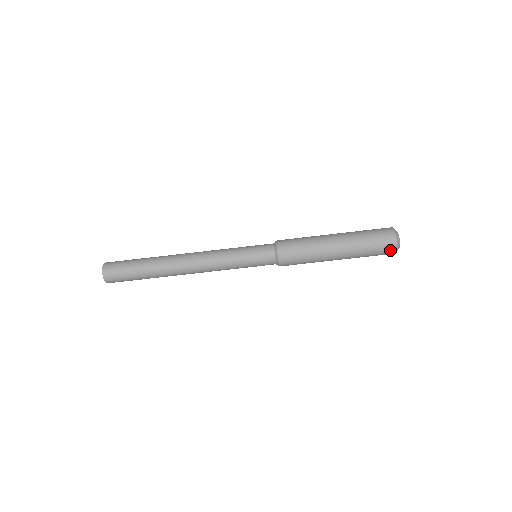
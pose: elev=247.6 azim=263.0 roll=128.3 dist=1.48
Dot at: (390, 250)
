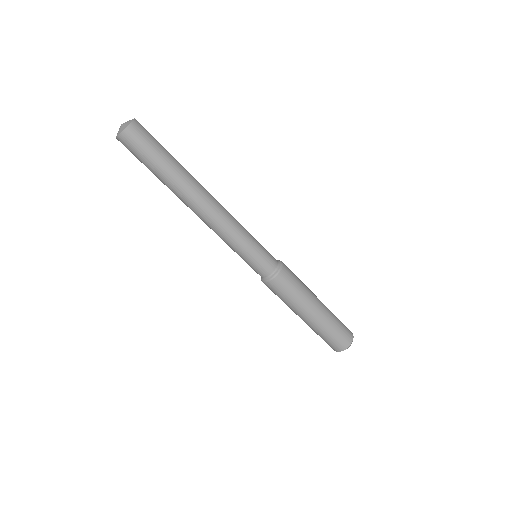
Dot at: occluded
